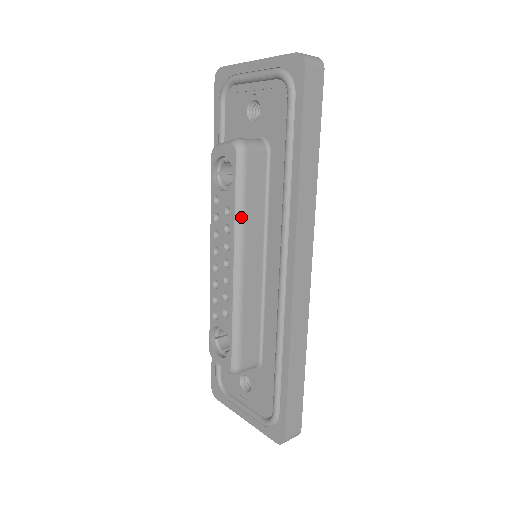
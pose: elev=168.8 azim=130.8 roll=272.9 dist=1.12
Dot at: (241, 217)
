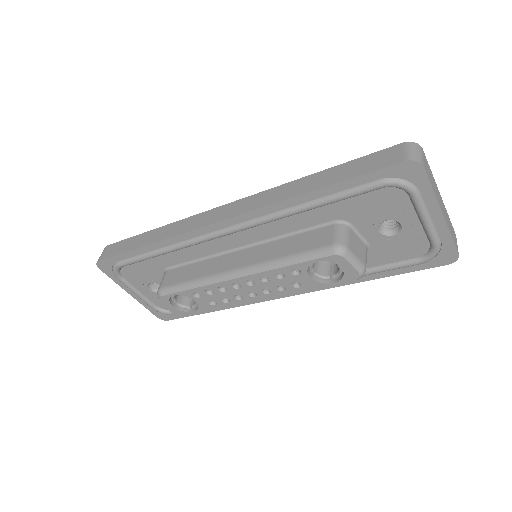
Dot at: (300, 290)
